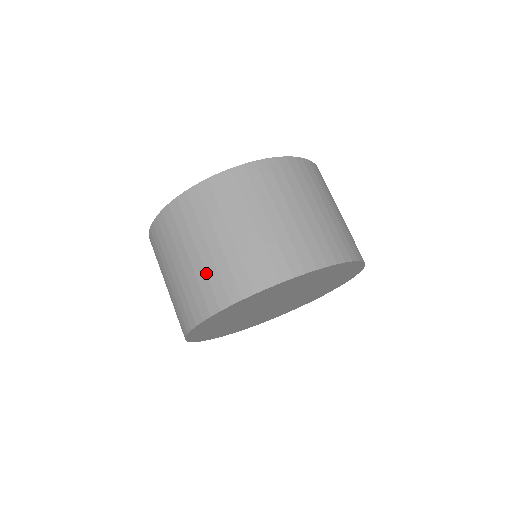
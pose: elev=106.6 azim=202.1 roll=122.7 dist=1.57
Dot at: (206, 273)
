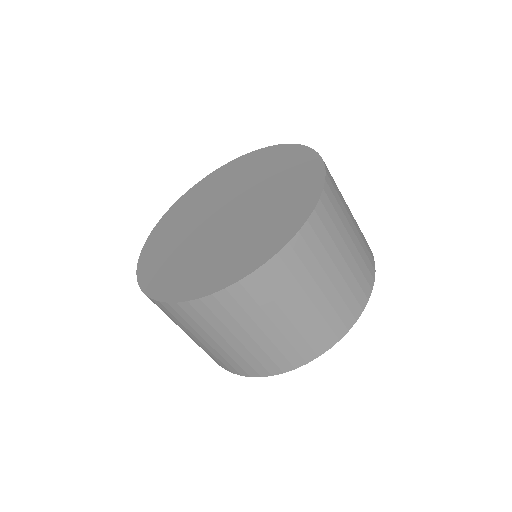
Dot at: occluded
